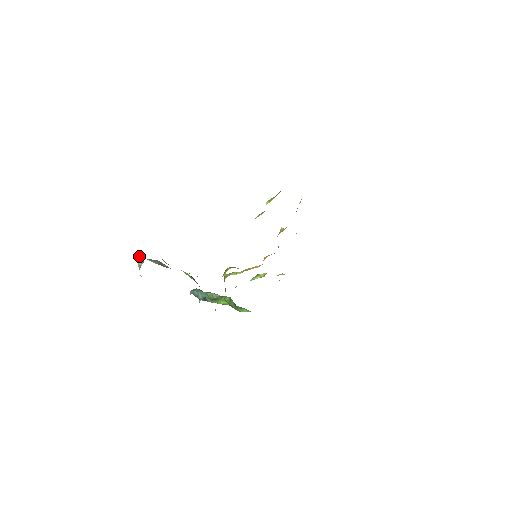
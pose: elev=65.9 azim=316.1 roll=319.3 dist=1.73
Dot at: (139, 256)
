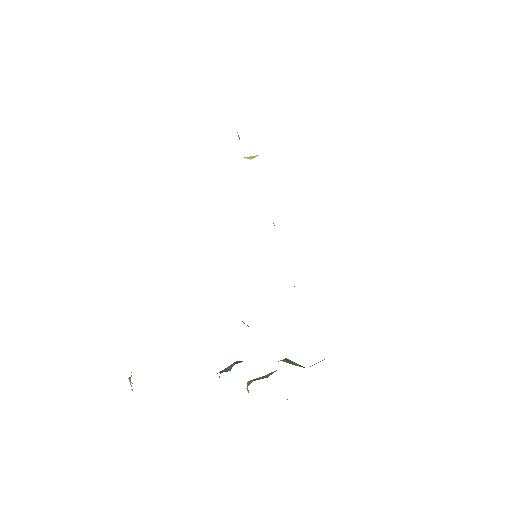
Dot at: occluded
